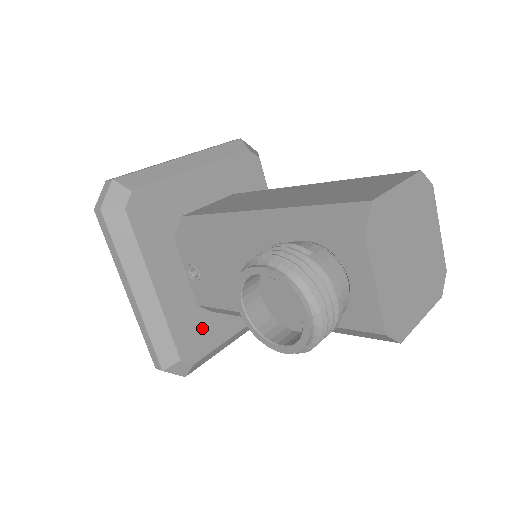
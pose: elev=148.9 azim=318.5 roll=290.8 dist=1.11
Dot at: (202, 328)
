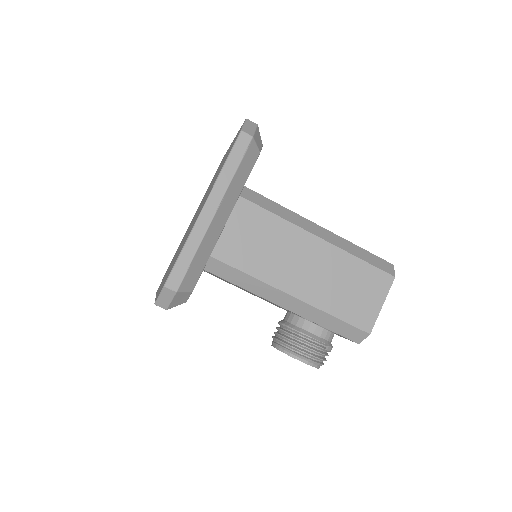
Dot at: occluded
